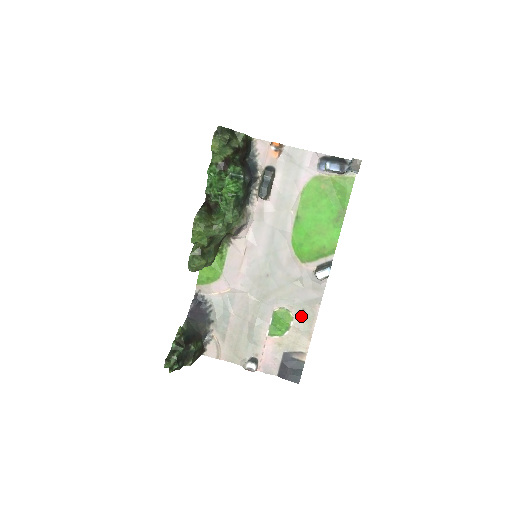
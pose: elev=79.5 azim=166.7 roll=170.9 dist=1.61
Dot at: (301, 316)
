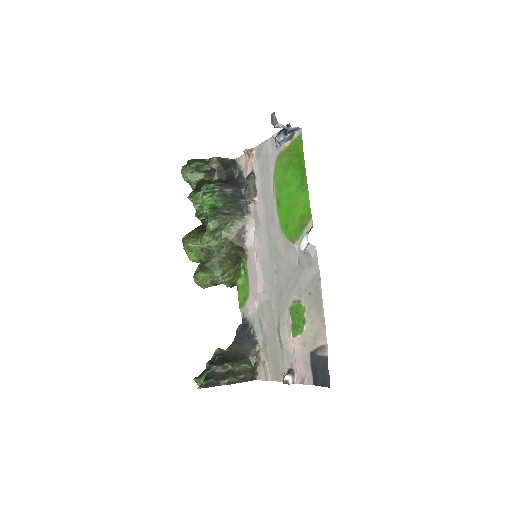
Dot at: (310, 302)
